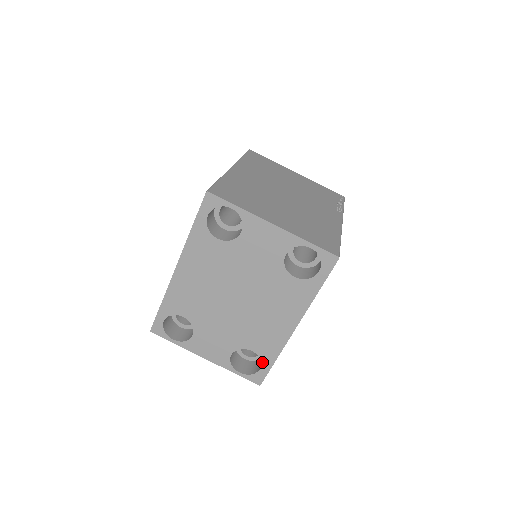
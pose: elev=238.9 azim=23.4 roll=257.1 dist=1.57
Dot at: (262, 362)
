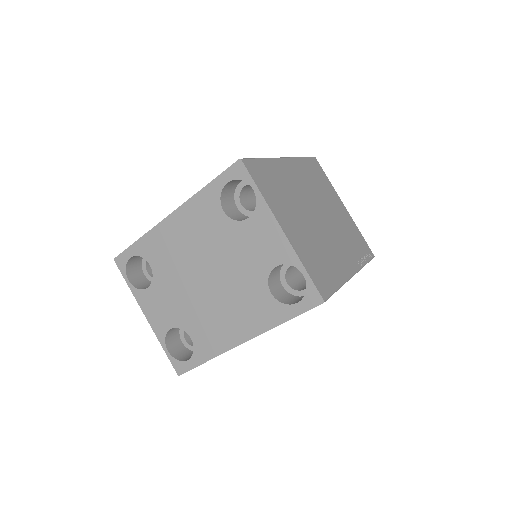
Dot at: (193, 355)
